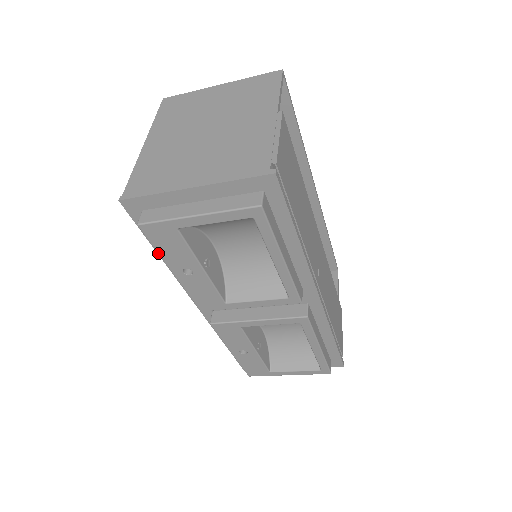
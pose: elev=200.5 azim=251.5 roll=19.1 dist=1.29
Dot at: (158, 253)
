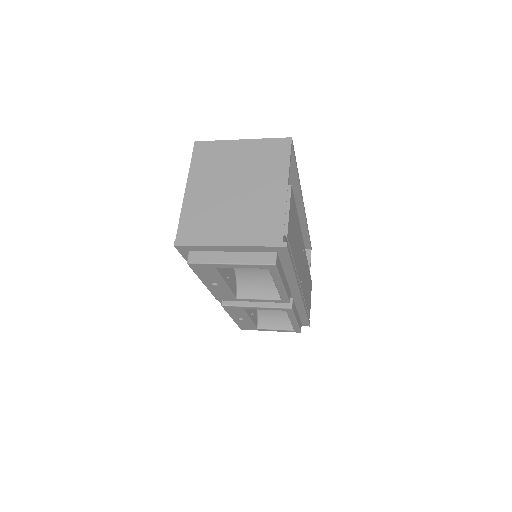
Dot at: occluded
